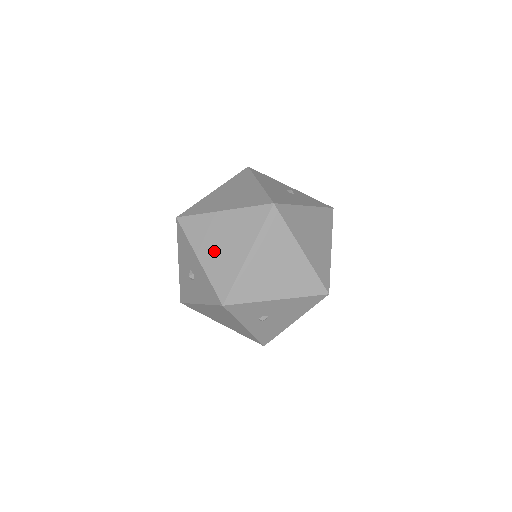
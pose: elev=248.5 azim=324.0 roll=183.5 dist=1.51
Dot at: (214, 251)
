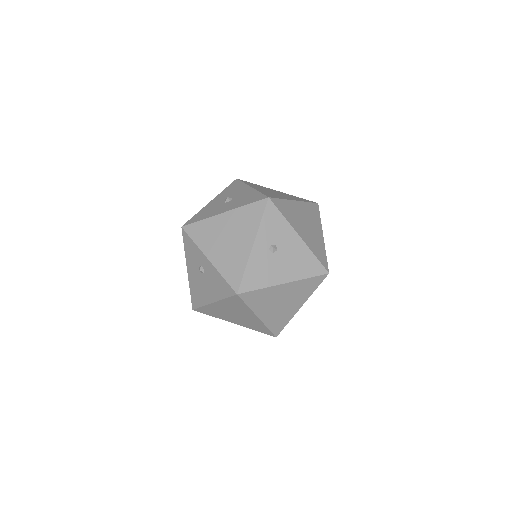
Dot at: (266, 191)
